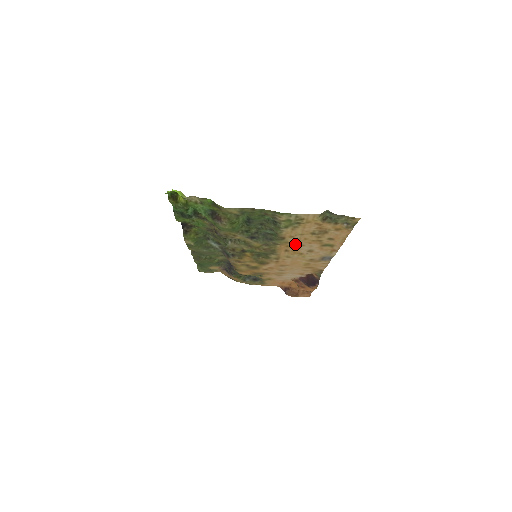
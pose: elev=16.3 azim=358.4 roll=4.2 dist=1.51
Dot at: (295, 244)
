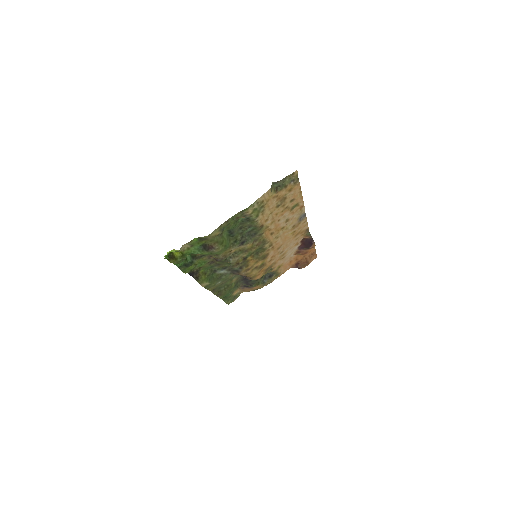
Dot at: (273, 224)
